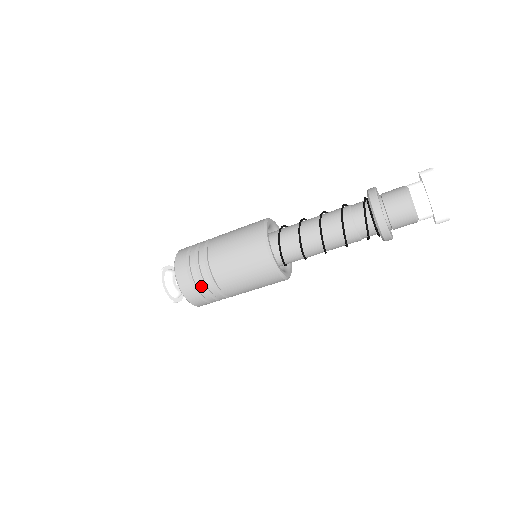
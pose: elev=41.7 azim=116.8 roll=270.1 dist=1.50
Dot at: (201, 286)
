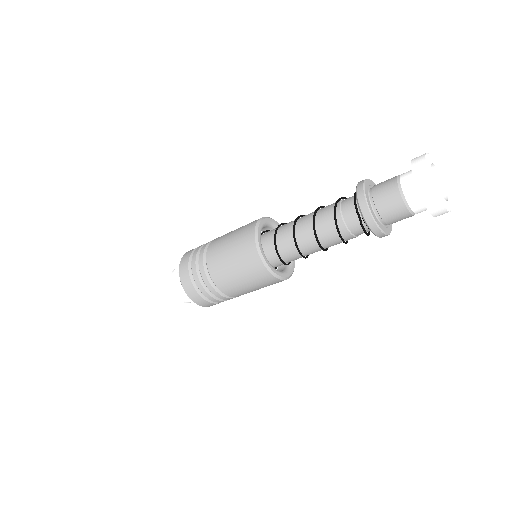
Dot at: occluded
